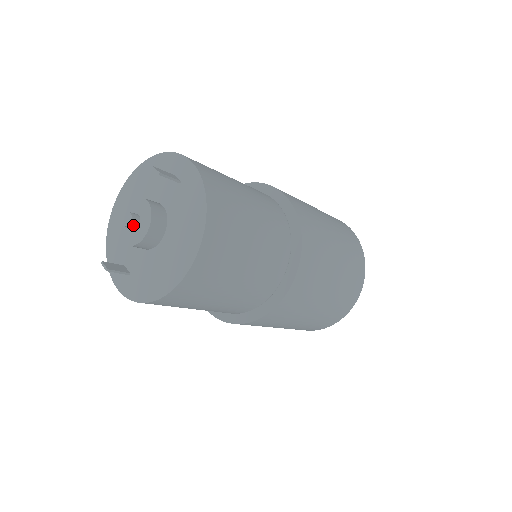
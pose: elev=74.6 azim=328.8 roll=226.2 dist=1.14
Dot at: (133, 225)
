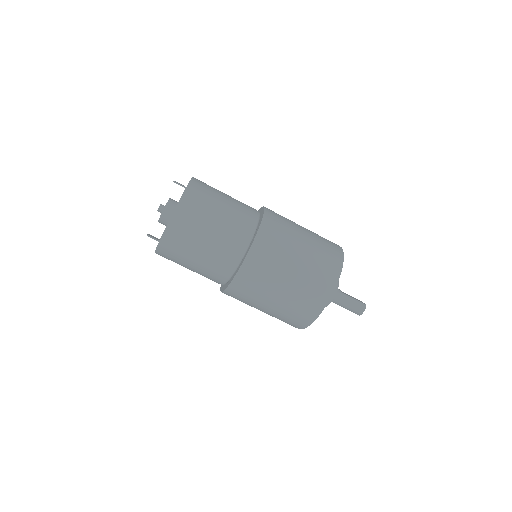
Dot at: (161, 210)
